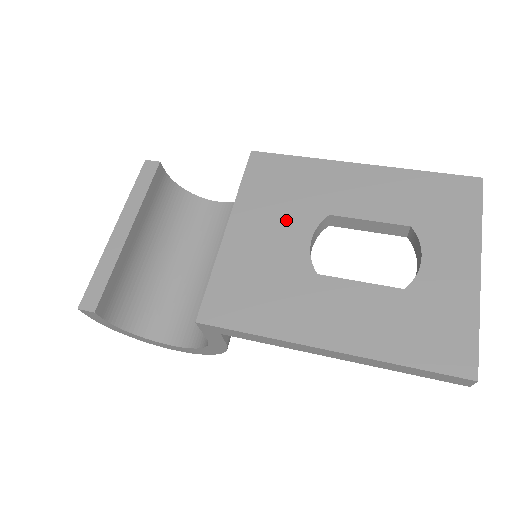
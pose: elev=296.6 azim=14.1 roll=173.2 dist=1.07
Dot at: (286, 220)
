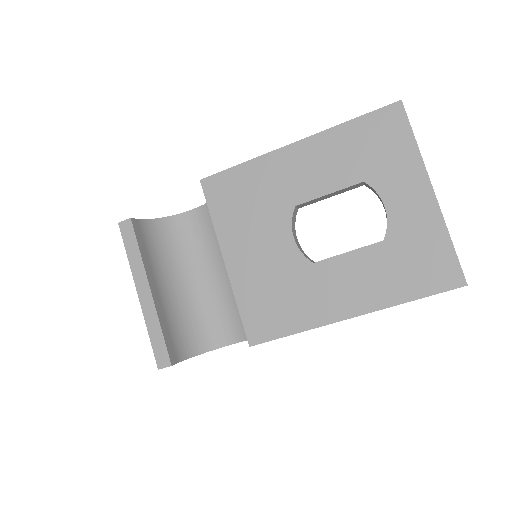
Dot at: (265, 230)
